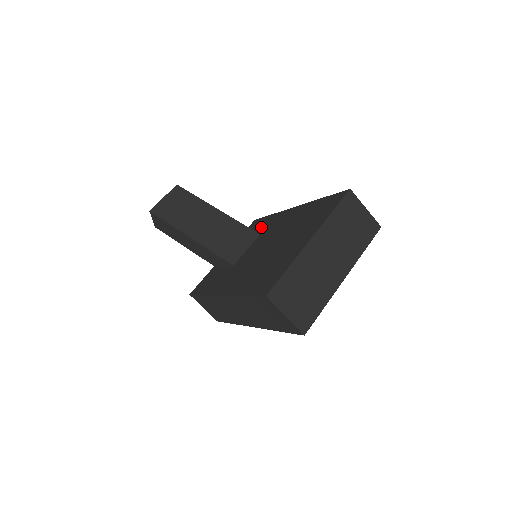
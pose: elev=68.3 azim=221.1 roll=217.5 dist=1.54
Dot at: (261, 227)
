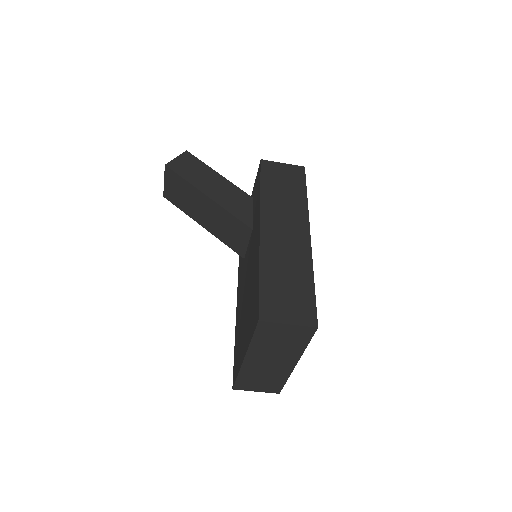
Dot at: (255, 209)
